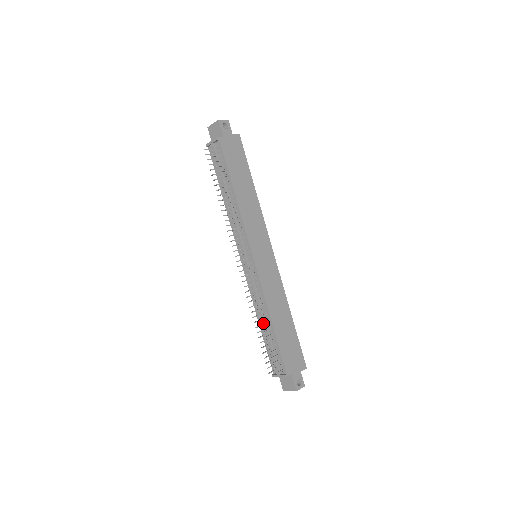
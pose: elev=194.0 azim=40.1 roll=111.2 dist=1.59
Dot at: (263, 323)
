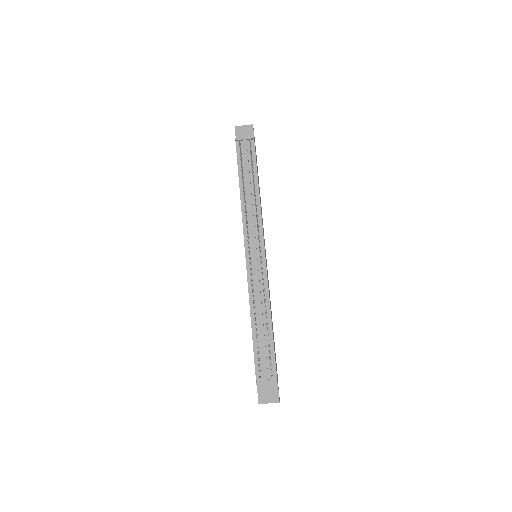
Dot at: (261, 321)
